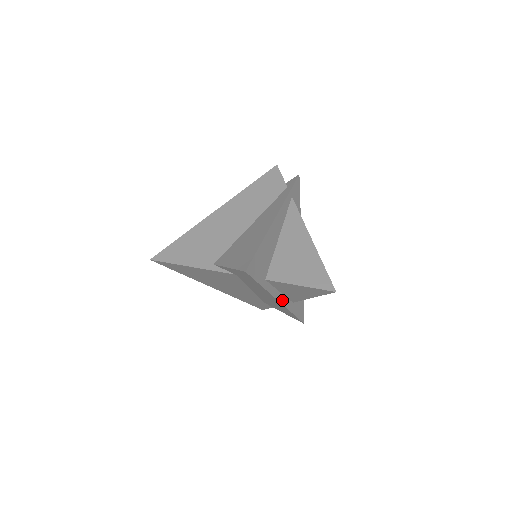
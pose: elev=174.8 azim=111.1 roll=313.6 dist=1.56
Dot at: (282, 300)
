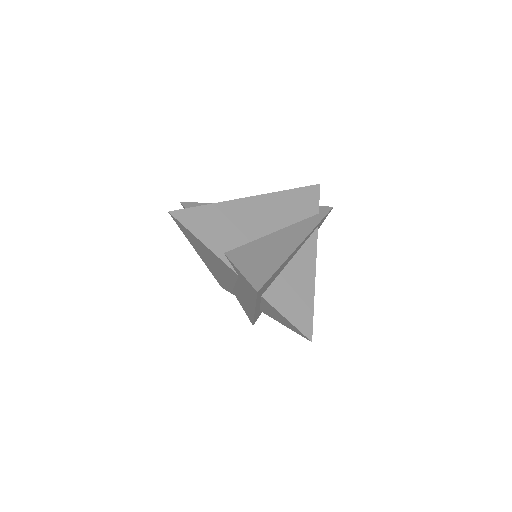
Dot at: occluded
